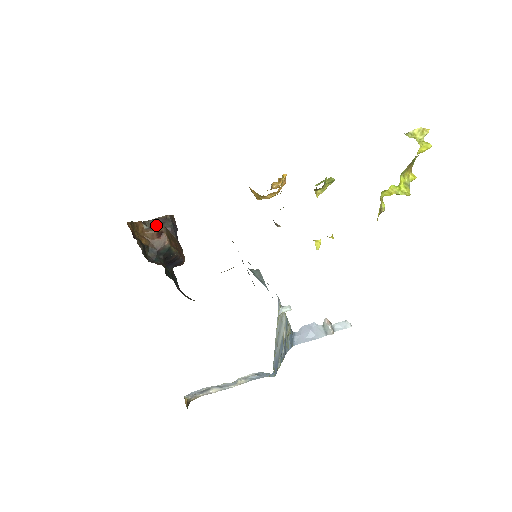
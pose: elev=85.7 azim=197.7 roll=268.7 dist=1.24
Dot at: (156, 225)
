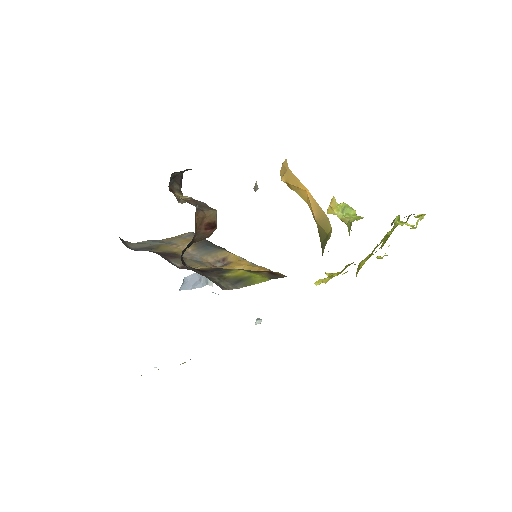
Dot at: (180, 174)
